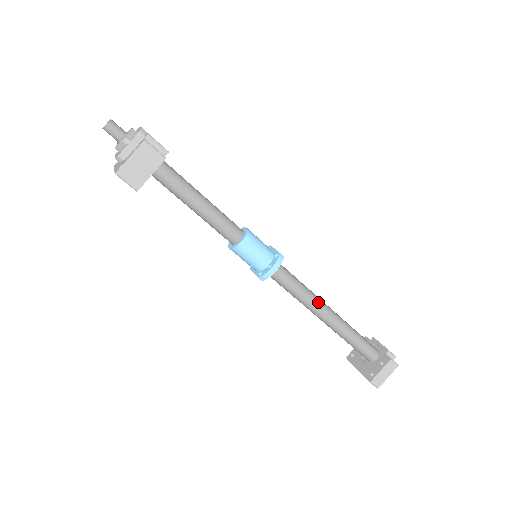
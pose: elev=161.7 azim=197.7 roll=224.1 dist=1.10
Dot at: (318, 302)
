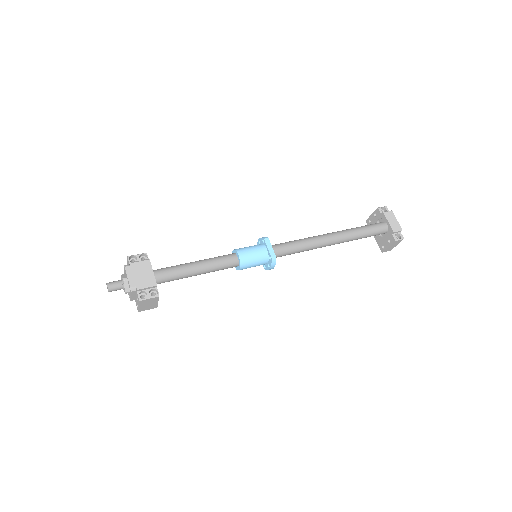
Dot at: (319, 245)
